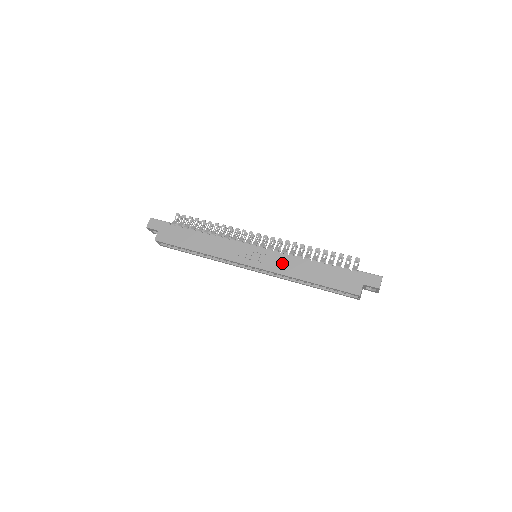
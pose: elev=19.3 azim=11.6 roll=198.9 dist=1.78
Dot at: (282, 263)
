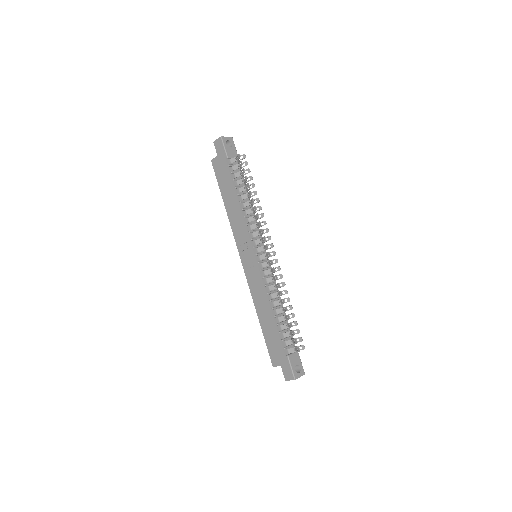
Dot at: (257, 287)
